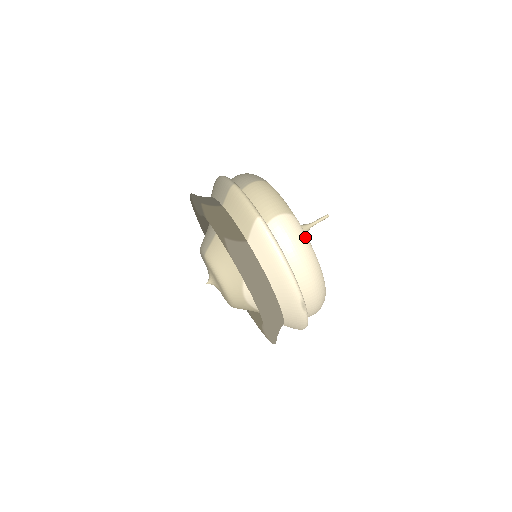
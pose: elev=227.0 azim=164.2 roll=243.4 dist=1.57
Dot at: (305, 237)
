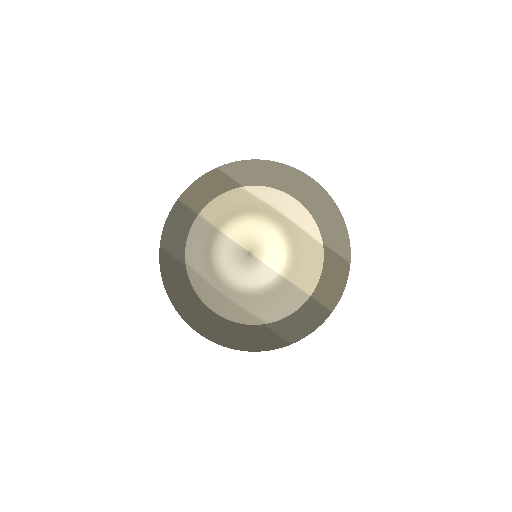
Dot at: occluded
